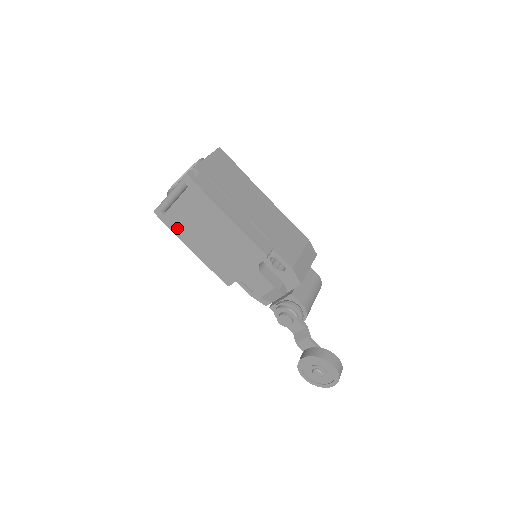
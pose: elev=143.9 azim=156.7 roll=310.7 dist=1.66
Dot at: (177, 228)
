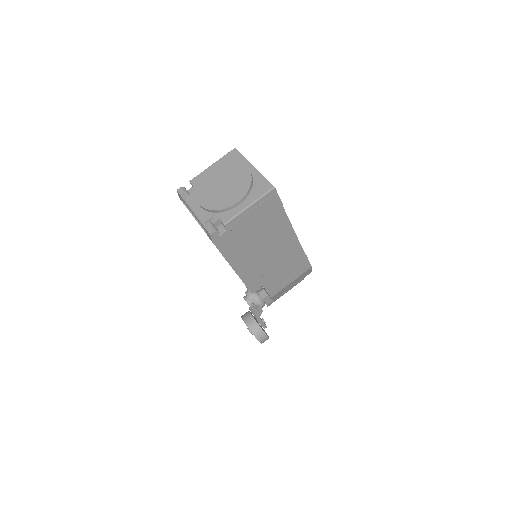
Dot at: occluded
